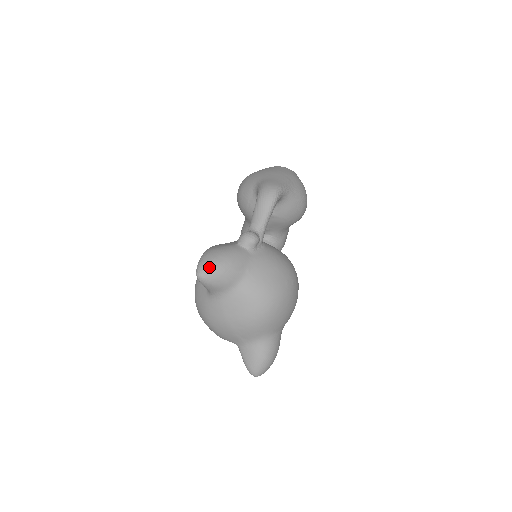
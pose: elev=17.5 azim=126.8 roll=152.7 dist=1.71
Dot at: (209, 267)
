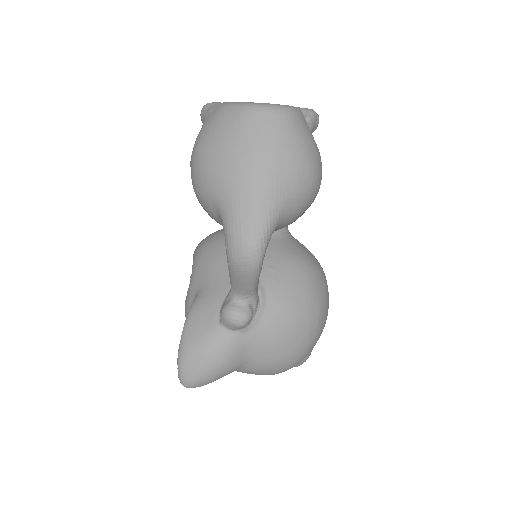
Dot at: (194, 381)
